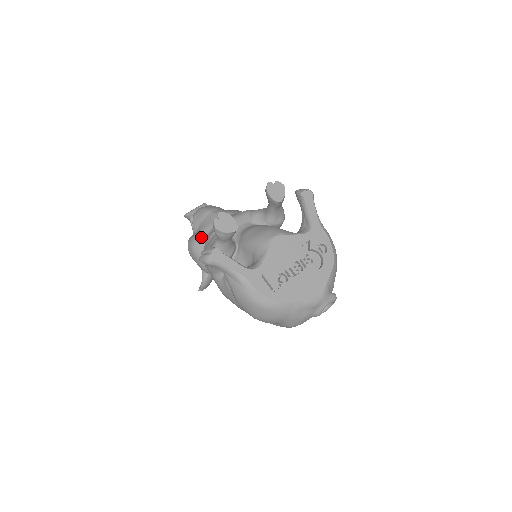
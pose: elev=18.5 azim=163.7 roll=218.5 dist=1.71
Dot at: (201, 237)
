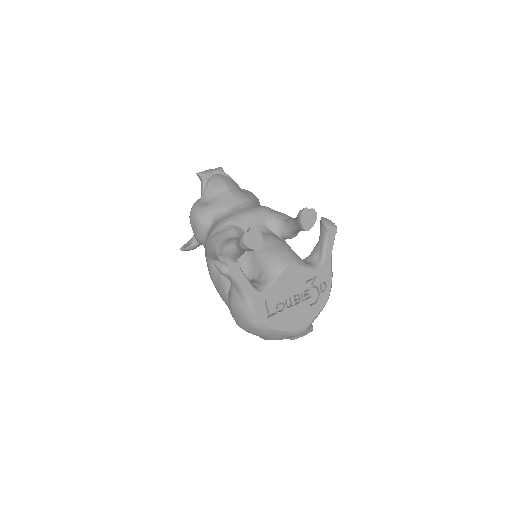
Dot at: (211, 214)
